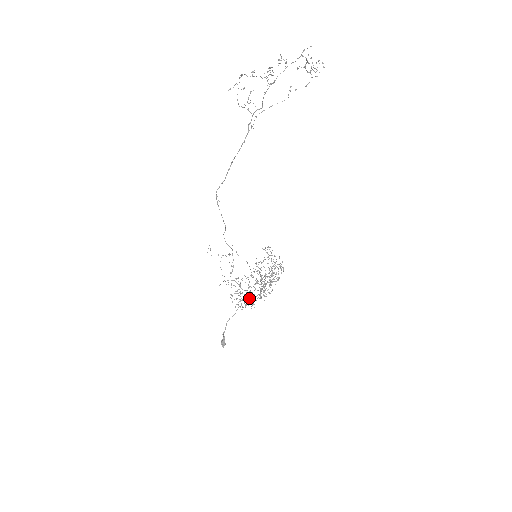
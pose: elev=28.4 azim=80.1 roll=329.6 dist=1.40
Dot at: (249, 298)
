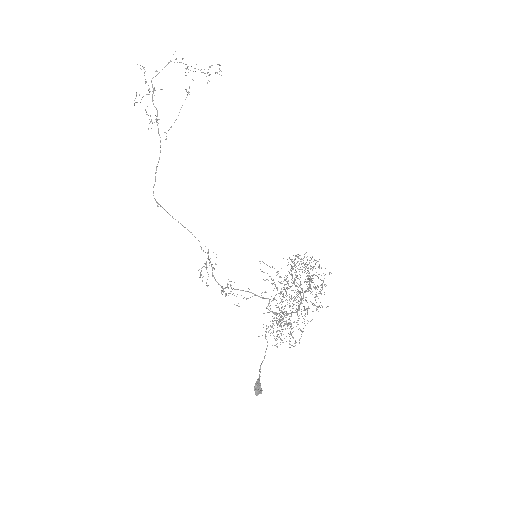
Dot at: occluded
